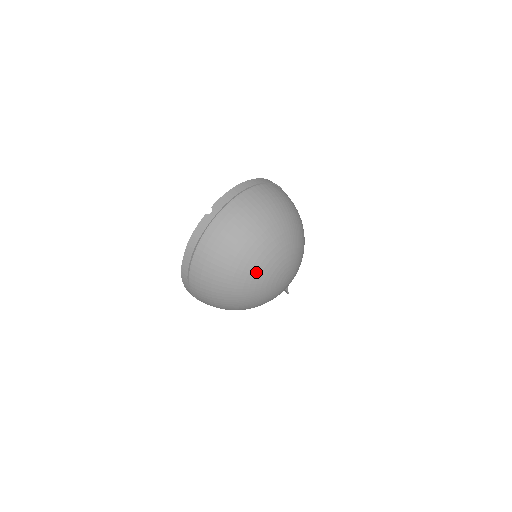
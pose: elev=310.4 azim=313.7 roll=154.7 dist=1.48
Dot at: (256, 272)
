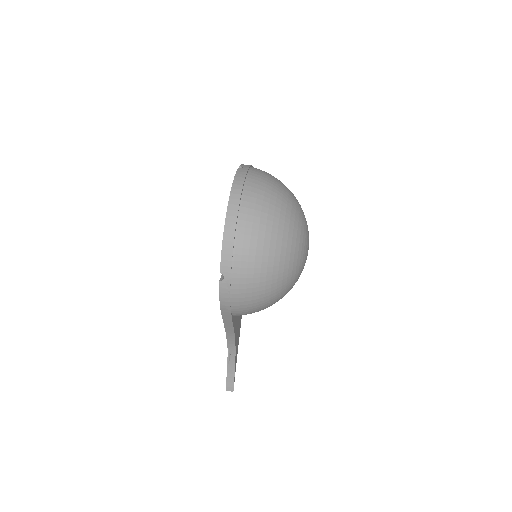
Dot at: (299, 218)
